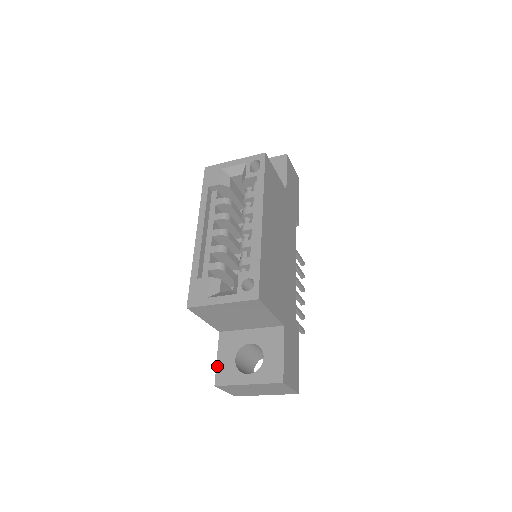
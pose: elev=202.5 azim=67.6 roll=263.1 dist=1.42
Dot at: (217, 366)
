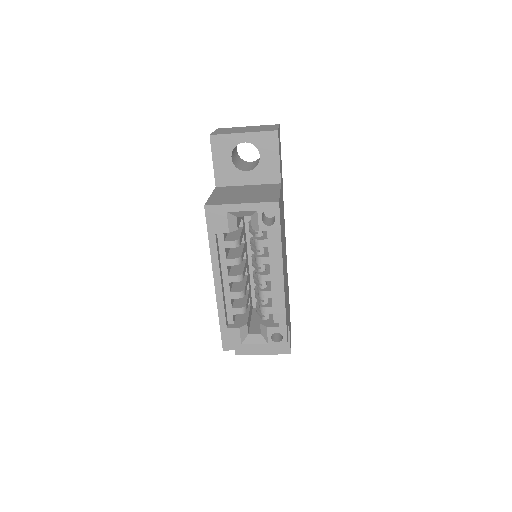
Dot at: occluded
